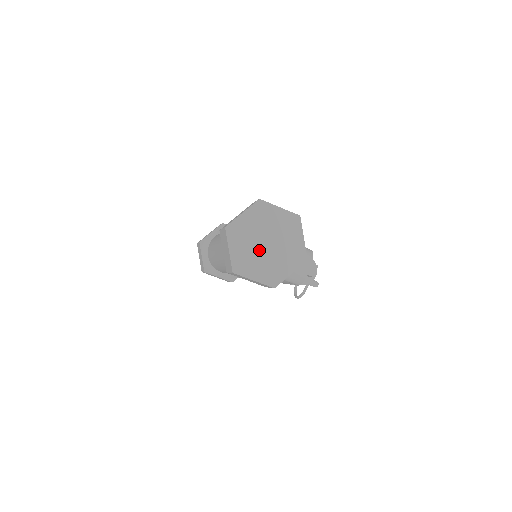
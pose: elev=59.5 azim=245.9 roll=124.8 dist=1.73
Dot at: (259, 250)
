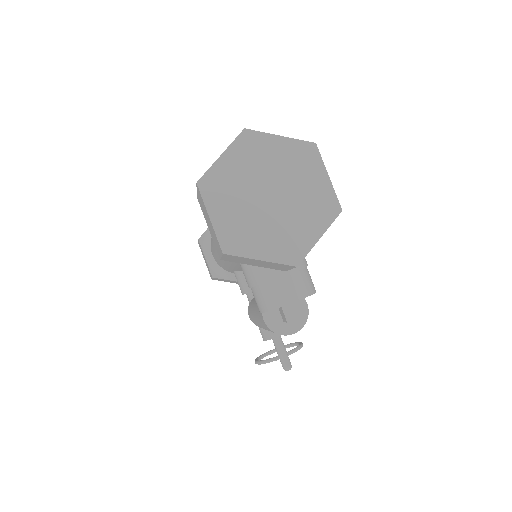
Dot at: (254, 193)
